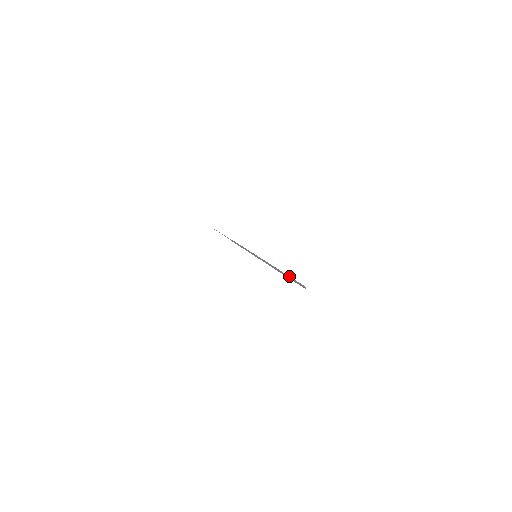
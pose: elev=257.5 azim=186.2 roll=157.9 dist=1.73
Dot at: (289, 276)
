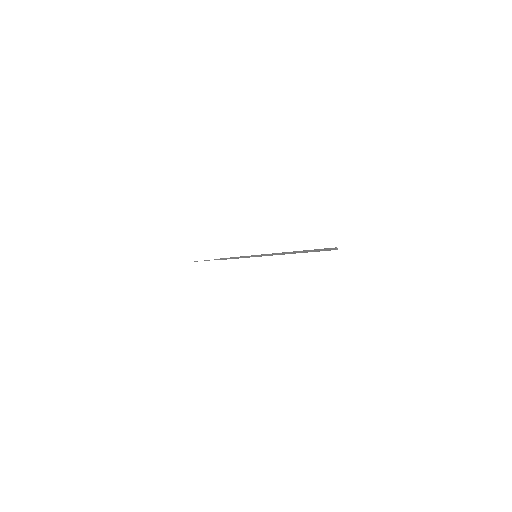
Dot at: (308, 250)
